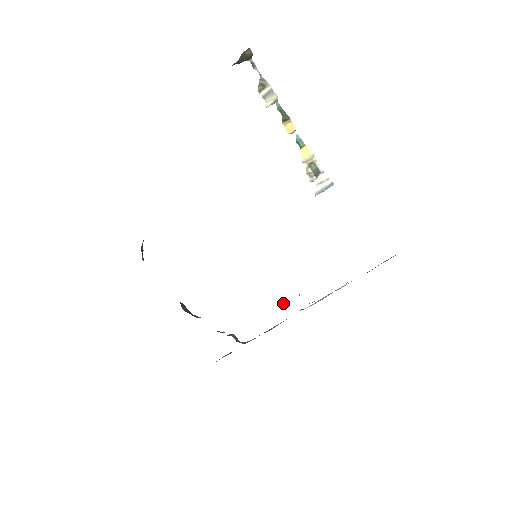
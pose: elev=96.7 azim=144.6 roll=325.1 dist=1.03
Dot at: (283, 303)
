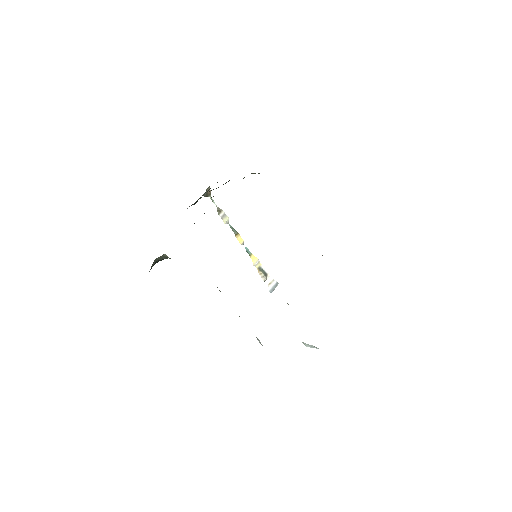
Dot at: occluded
